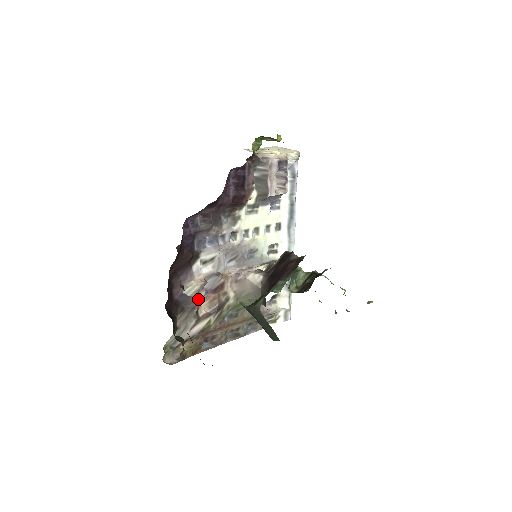
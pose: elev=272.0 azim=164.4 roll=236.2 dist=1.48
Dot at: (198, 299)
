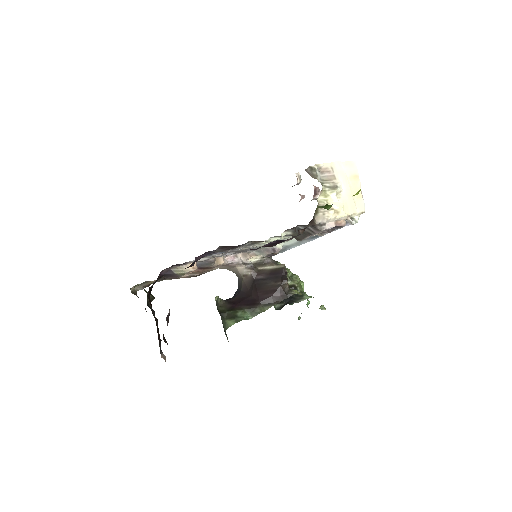
Dot at: occluded
